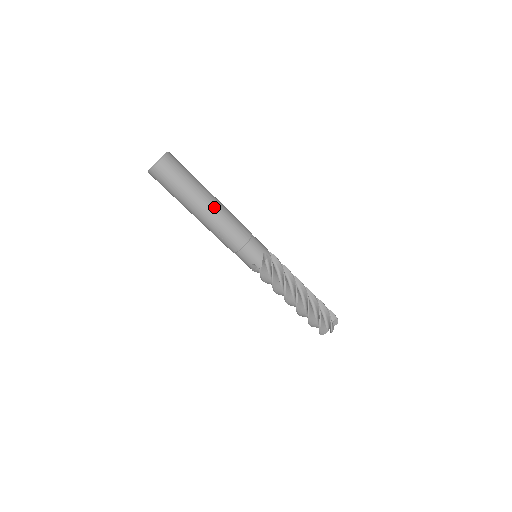
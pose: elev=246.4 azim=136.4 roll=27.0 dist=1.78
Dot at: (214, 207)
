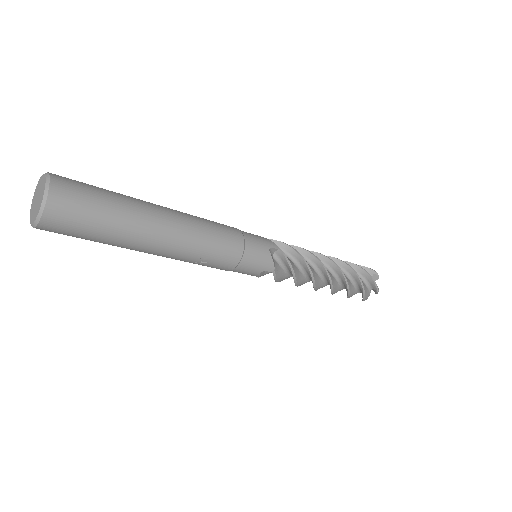
Dot at: (175, 226)
